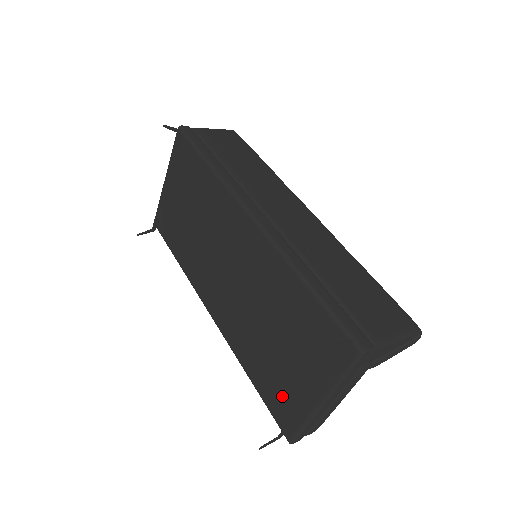
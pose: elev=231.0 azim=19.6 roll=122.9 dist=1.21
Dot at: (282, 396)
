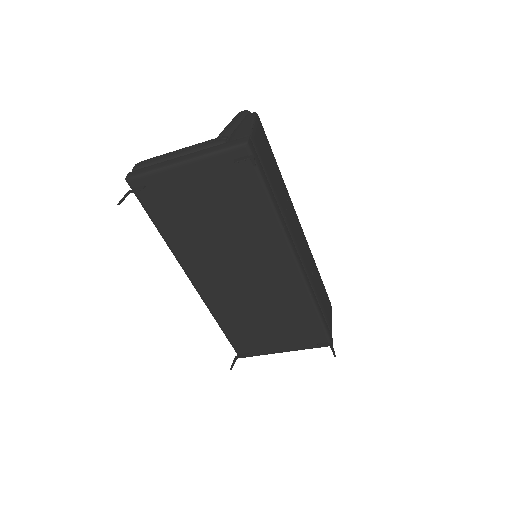
Dot at: (251, 343)
